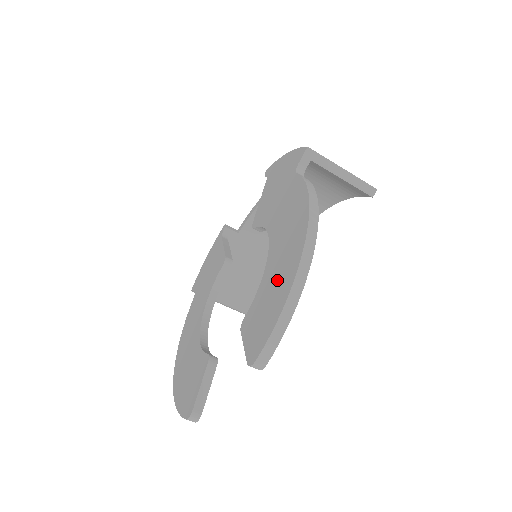
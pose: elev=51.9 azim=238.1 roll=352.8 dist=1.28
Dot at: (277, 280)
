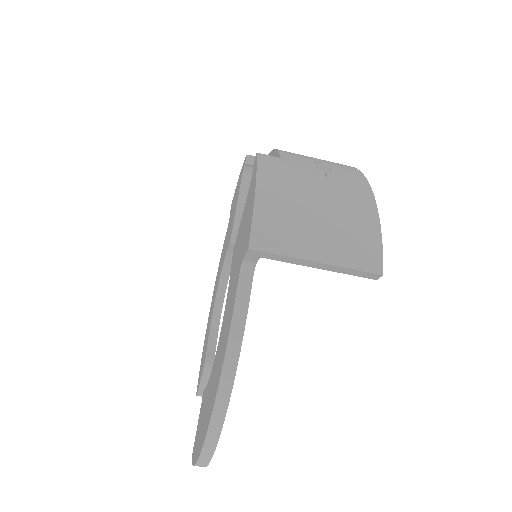
Dot at: (204, 416)
